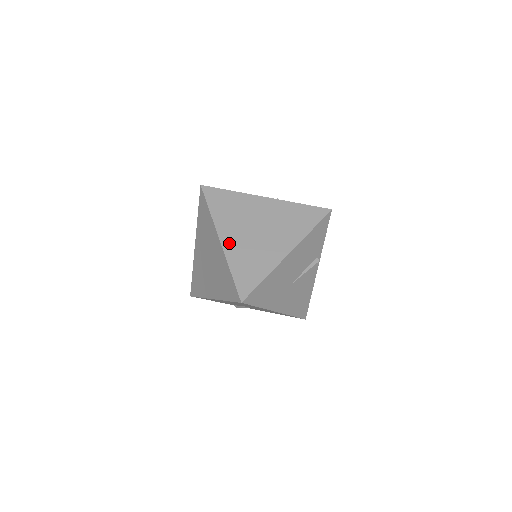
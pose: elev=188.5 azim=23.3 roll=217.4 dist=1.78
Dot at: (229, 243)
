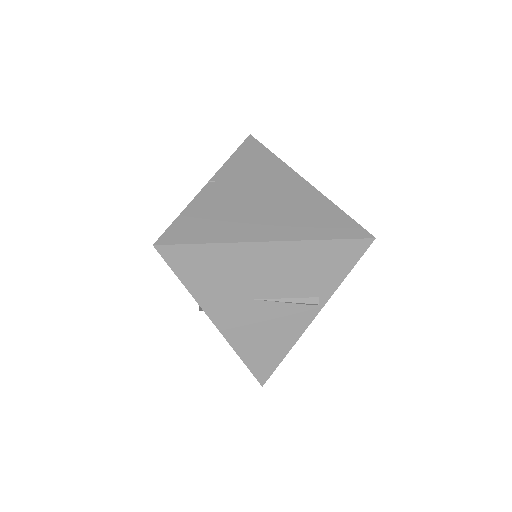
Dot at: (214, 190)
